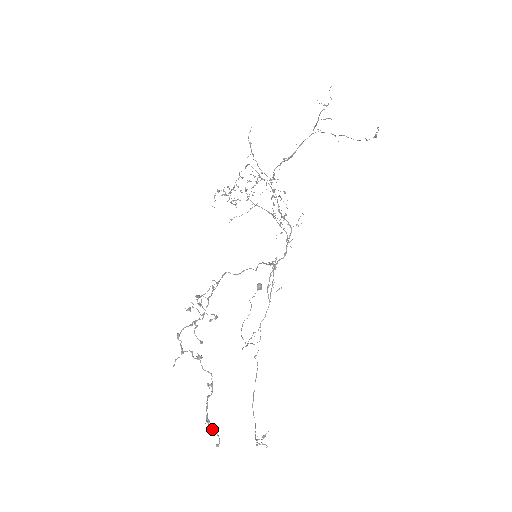
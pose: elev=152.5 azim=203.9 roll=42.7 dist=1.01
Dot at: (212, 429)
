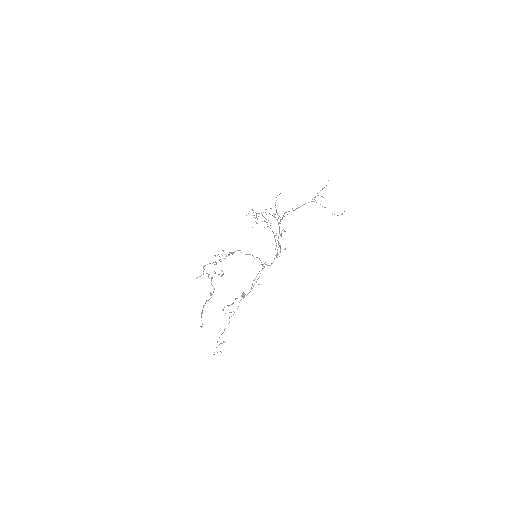
Dot at: occluded
